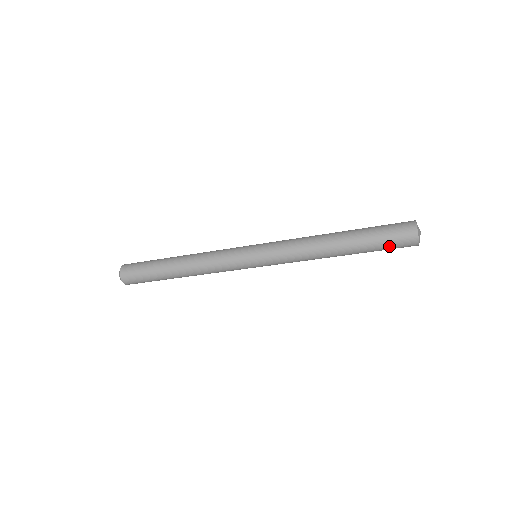
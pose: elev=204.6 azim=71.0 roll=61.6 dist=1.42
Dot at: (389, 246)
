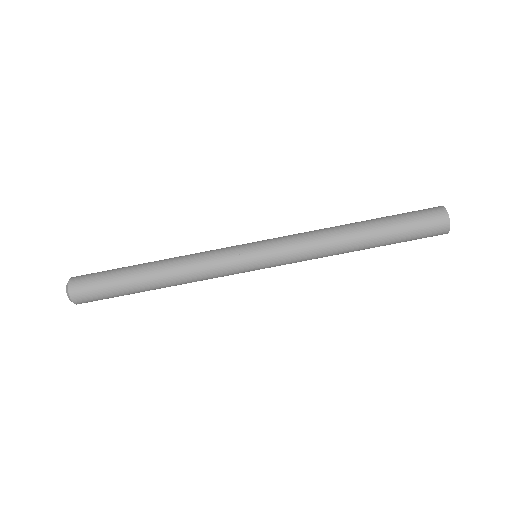
Dot at: (414, 217)
